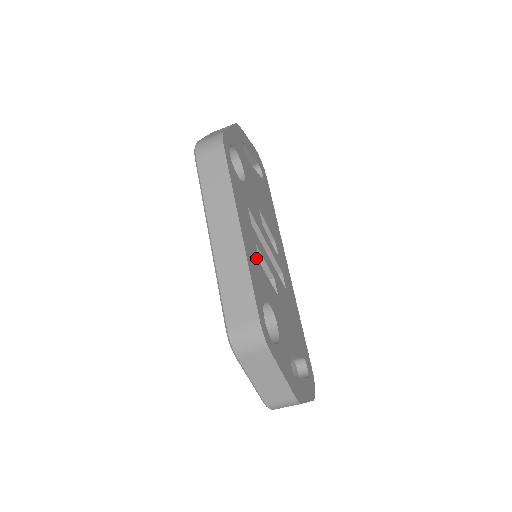
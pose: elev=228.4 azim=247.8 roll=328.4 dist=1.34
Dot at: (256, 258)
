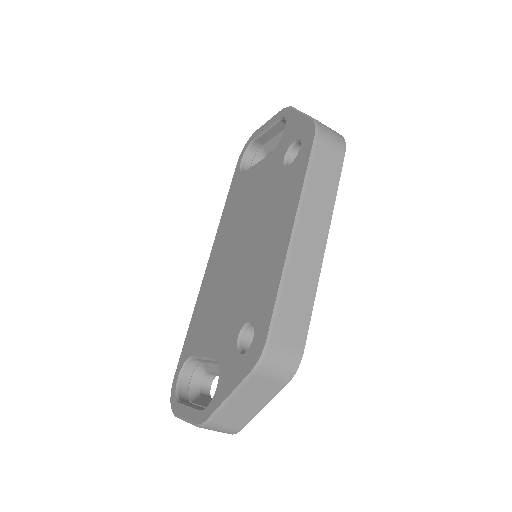
Dot at: occluded
